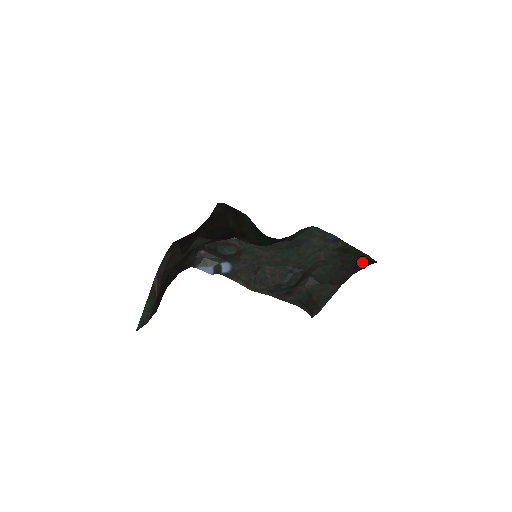
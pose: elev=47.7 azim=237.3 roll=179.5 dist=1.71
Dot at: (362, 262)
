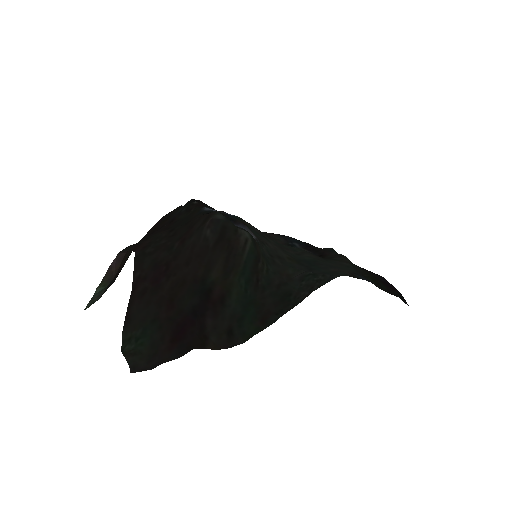
Dot at: (393, 290)
